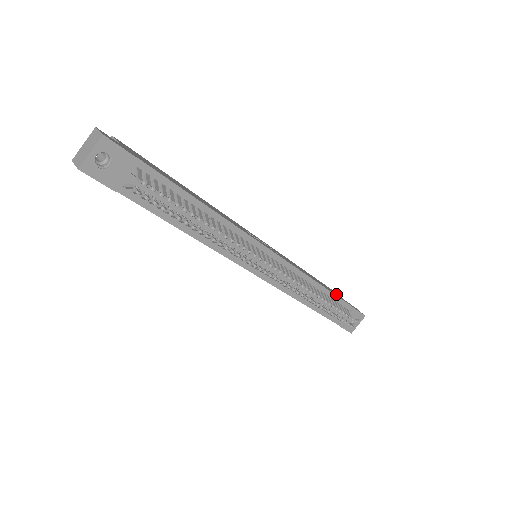
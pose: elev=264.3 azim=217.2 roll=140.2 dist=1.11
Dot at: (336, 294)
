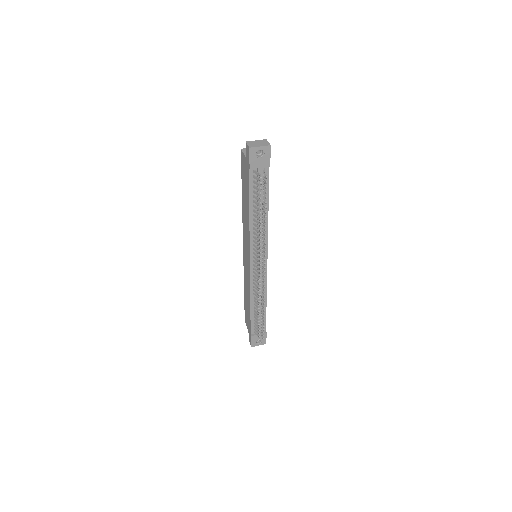
Dot at: occluded
